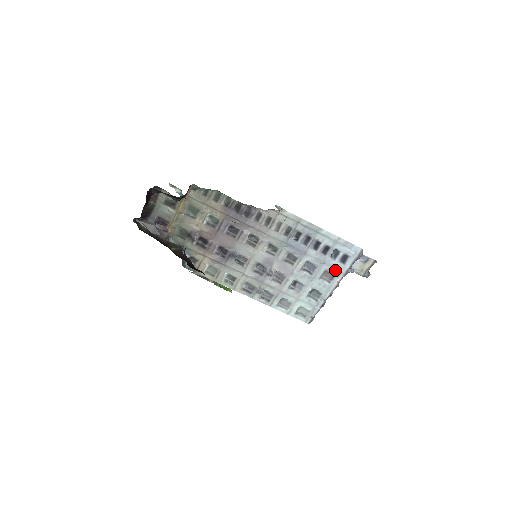
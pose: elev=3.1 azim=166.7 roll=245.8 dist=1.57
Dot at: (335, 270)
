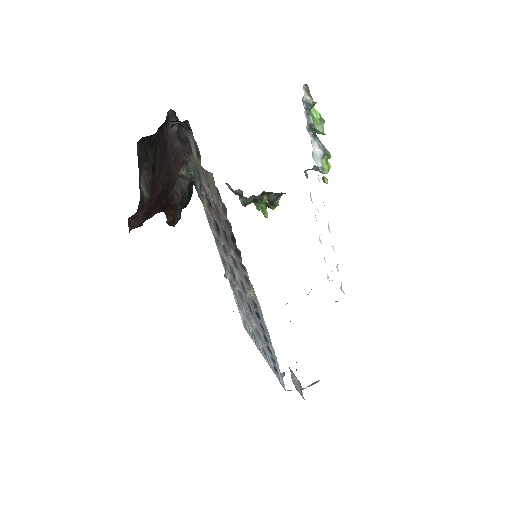
Dot at: (268, 358)
